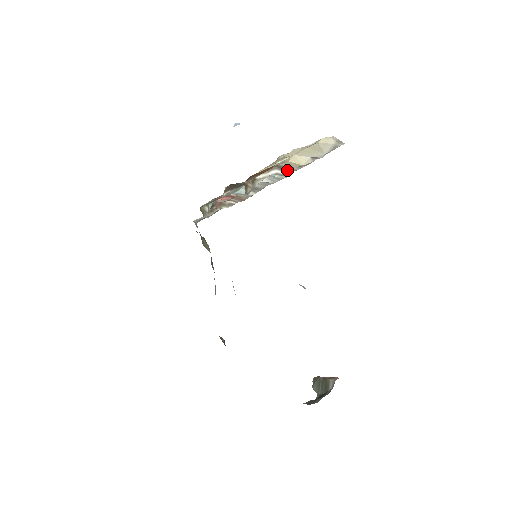
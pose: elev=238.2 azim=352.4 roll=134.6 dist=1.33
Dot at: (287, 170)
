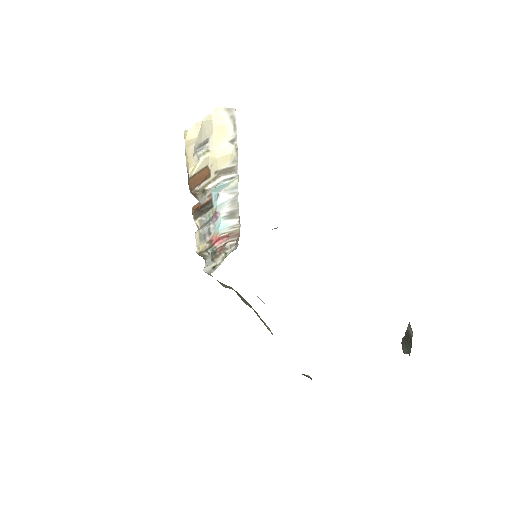
Dot at: (230, 172)
